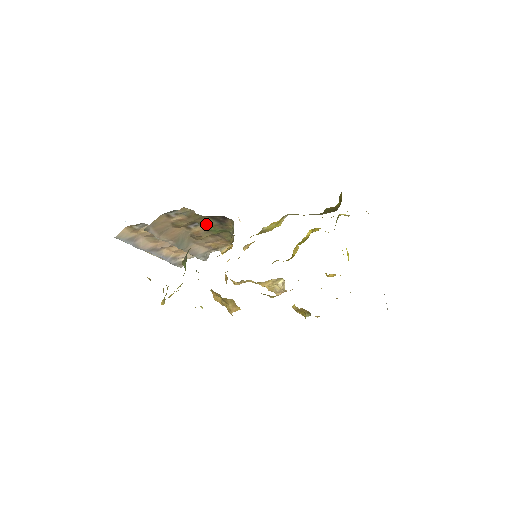
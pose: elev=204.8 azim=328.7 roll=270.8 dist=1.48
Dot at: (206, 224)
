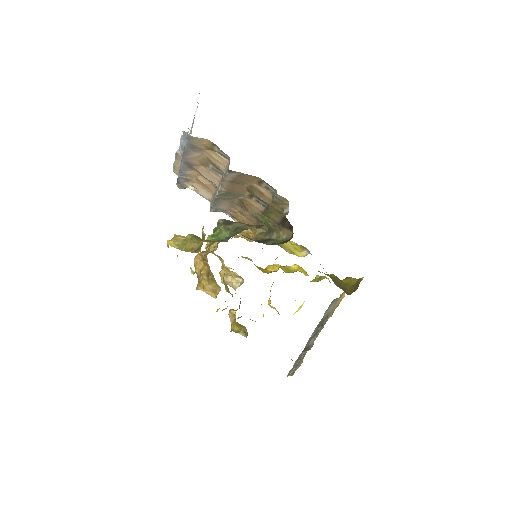
Dot at: (270, 212)
